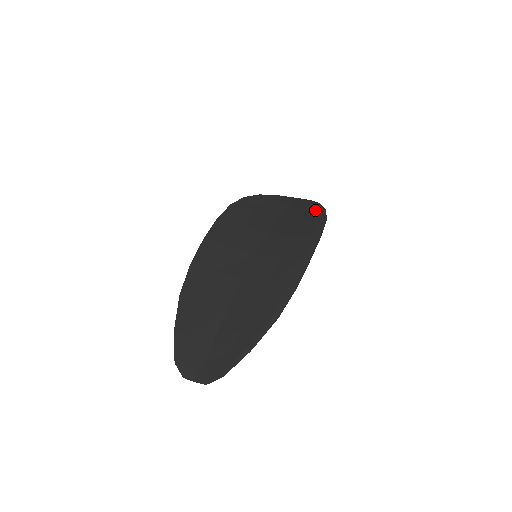
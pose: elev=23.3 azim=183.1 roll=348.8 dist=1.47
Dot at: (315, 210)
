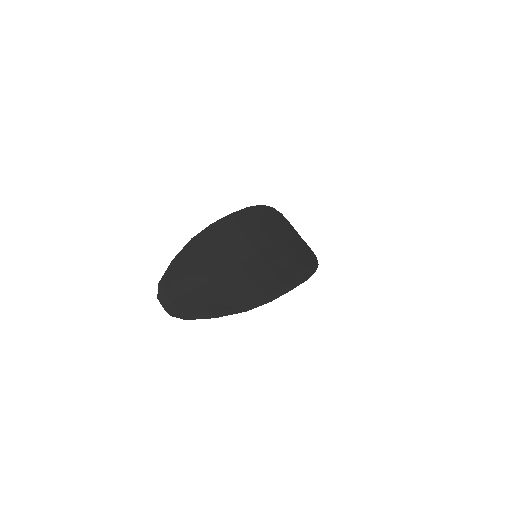
Dot at: (311, 258)
